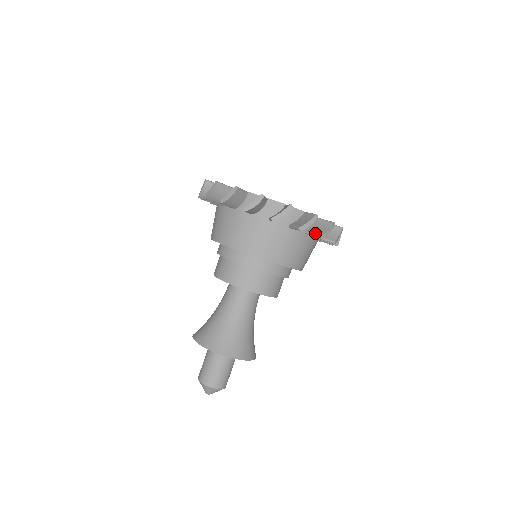
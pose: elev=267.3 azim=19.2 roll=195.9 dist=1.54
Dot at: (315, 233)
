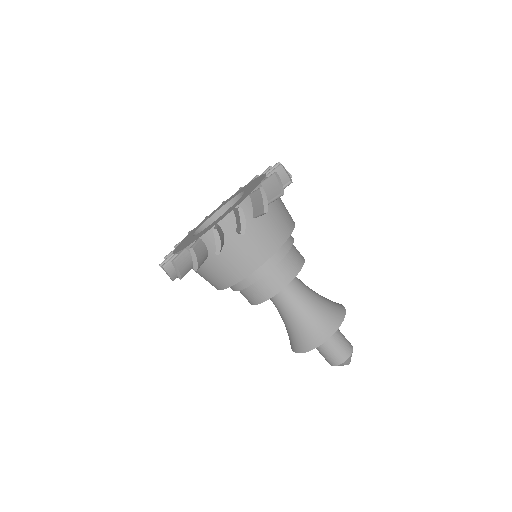
Dot at: occluded
